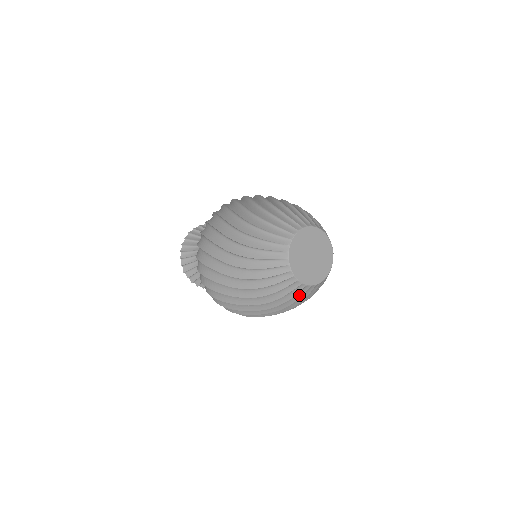
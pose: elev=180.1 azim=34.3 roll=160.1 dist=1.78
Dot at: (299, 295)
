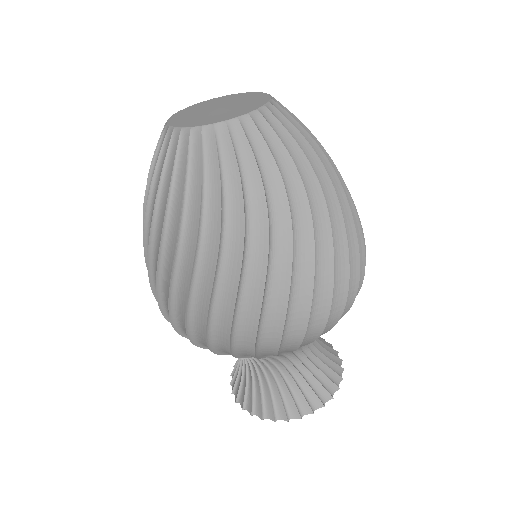
Dot at: (213, 161)
